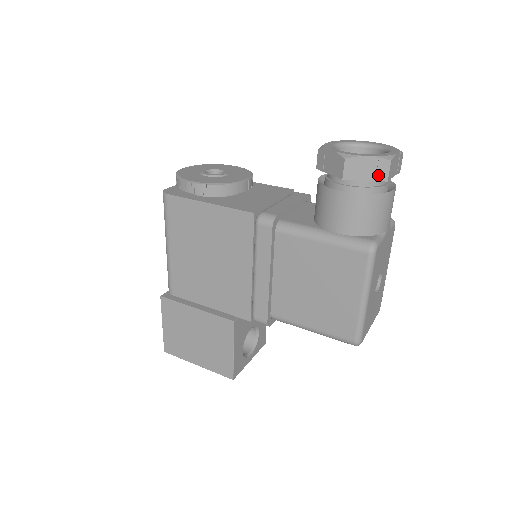
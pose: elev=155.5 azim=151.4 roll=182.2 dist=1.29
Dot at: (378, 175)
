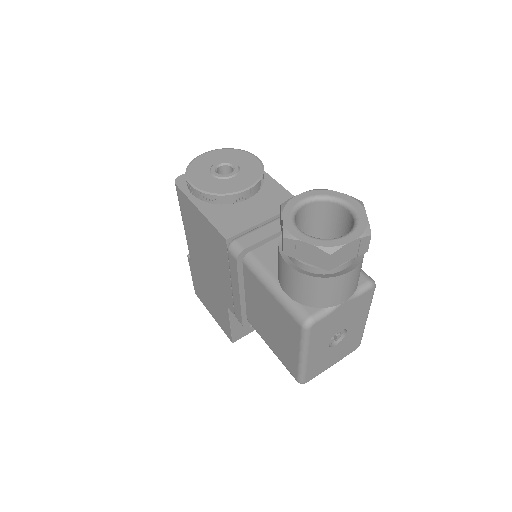
Dot at: (318, 262)
